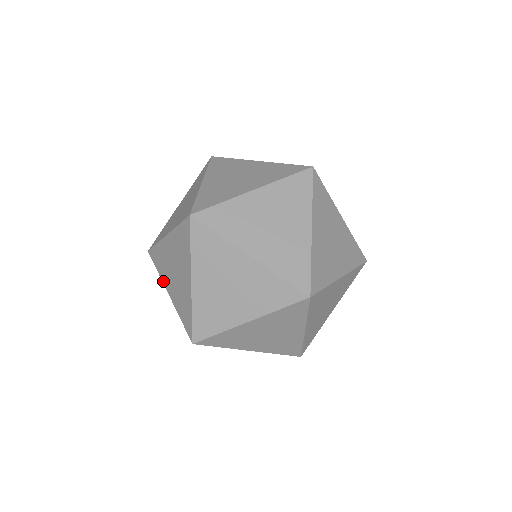
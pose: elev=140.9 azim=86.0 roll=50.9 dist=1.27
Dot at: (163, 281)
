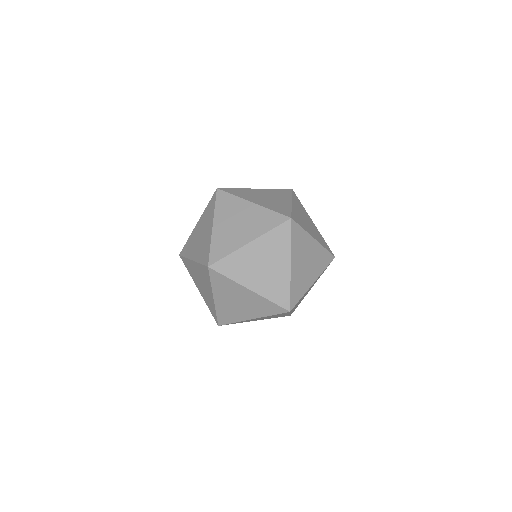
Dot at: (189, 257)
